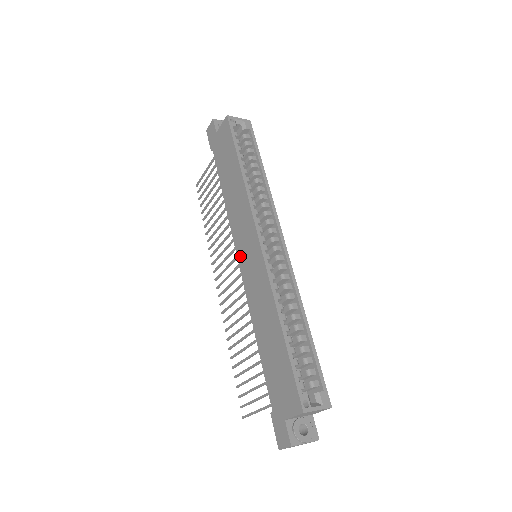
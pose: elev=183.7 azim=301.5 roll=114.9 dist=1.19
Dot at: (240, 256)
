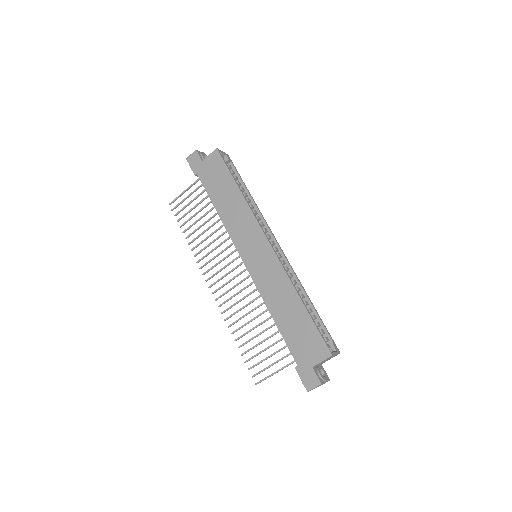
Dot at: (245, 256)
